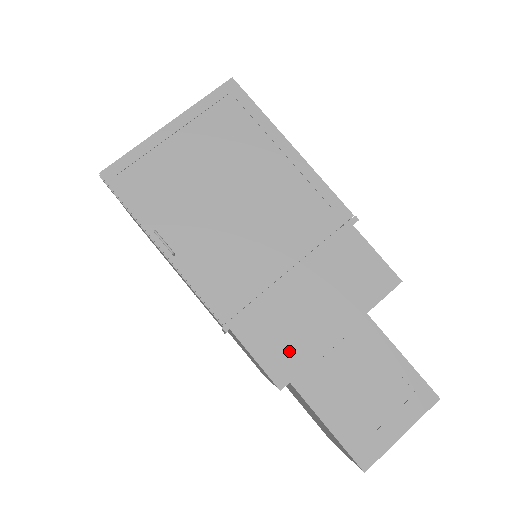
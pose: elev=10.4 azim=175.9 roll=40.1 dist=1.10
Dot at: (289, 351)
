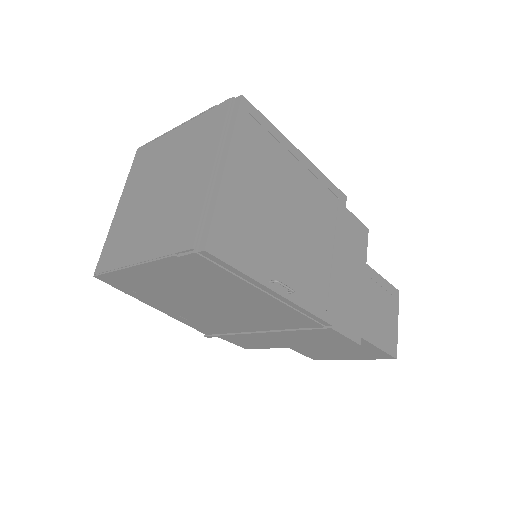
Dot at: (353, 315)
